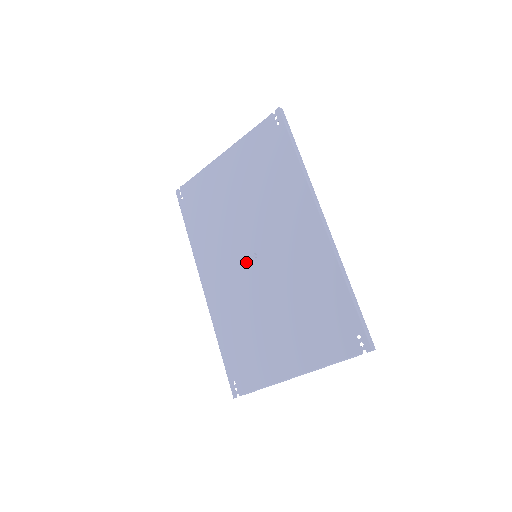
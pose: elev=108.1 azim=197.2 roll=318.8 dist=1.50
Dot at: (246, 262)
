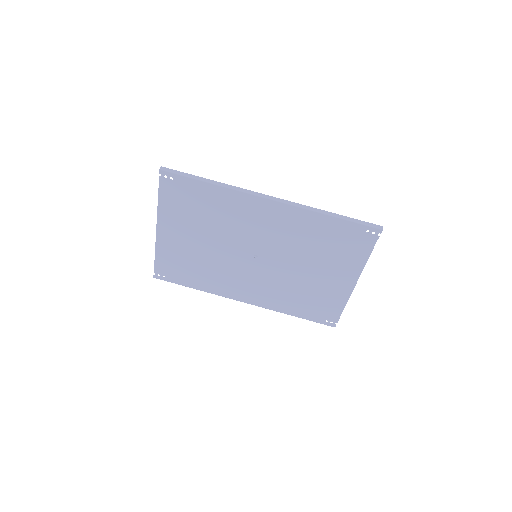
Dot at: (254, 265)
